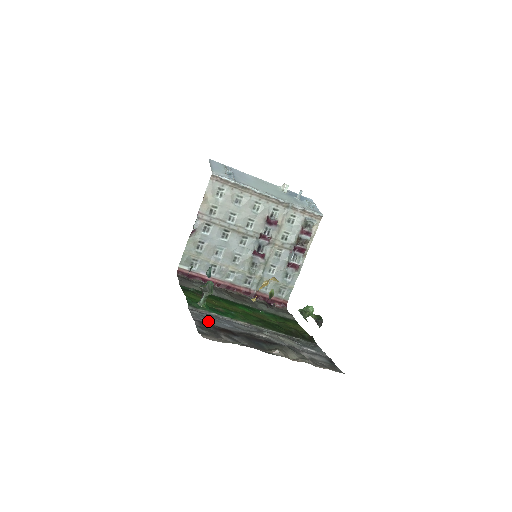
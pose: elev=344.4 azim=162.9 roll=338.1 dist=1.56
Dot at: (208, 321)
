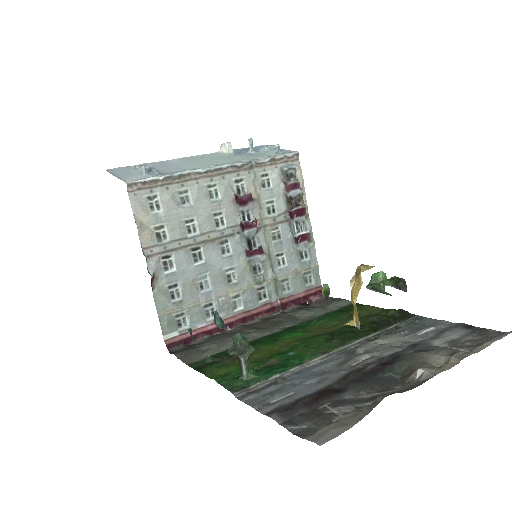
Dot at: (283, 398)
